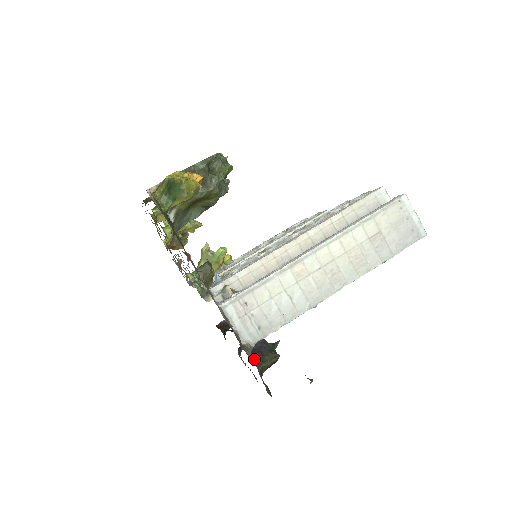
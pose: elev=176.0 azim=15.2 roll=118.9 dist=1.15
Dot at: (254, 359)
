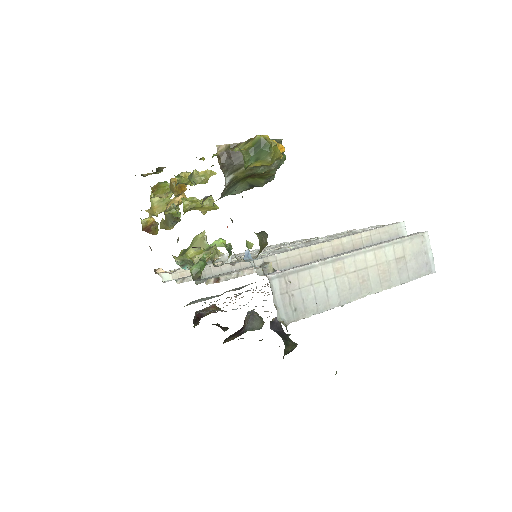
Dot at: (282, 339)
